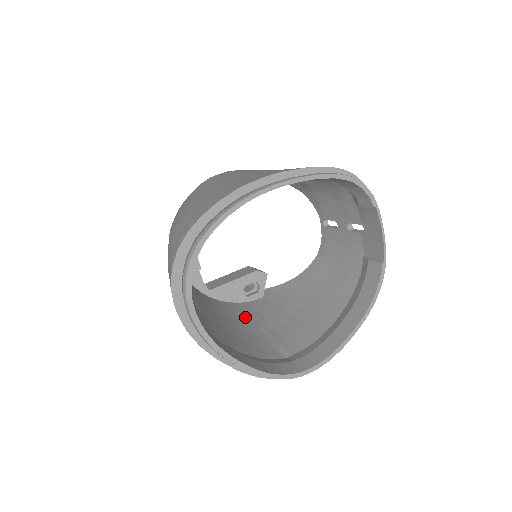
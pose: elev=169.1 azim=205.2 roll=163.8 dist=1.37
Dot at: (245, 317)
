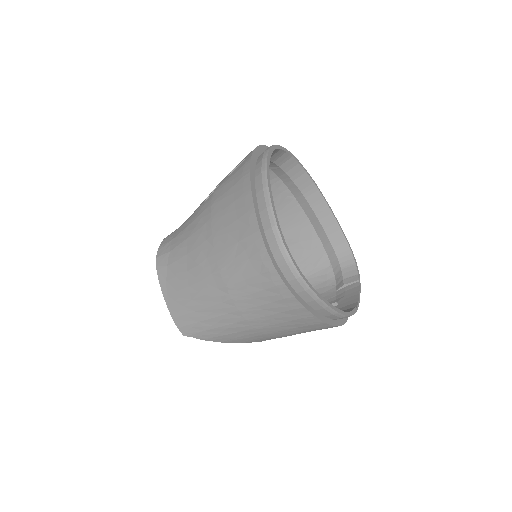
Dot at: occluded
